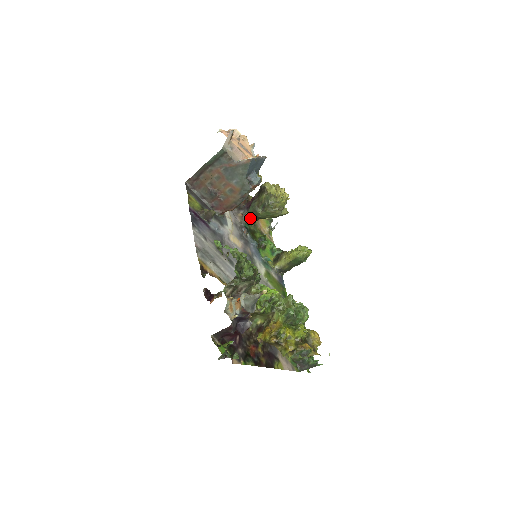
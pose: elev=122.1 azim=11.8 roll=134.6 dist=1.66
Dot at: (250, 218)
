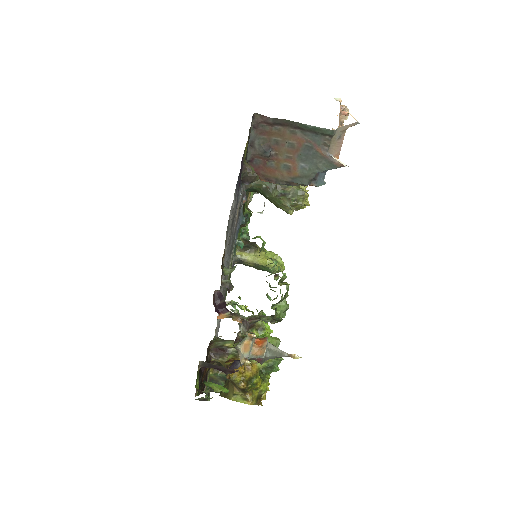
Dot at: (255, 187)
